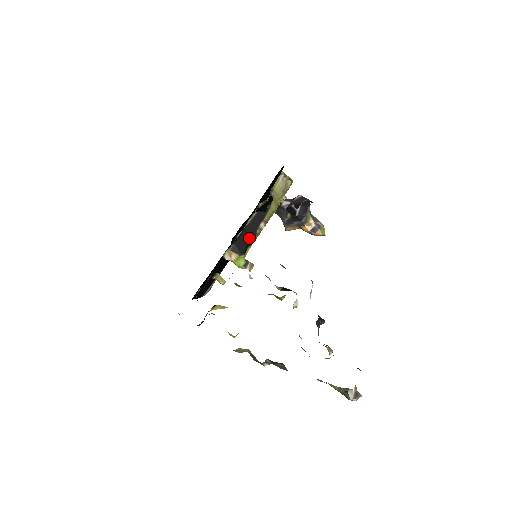
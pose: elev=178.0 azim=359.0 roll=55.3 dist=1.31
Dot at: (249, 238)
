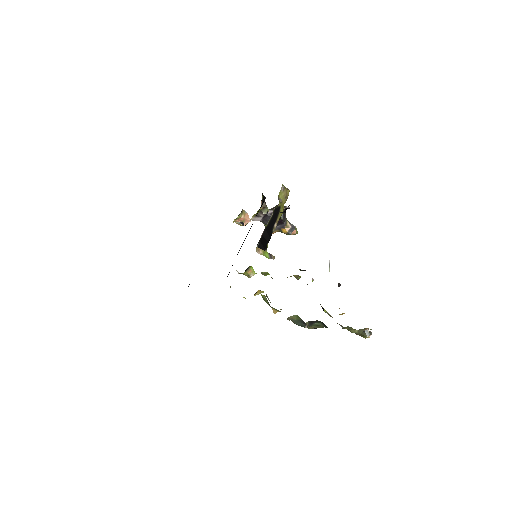
Dot at: (268, 236)
